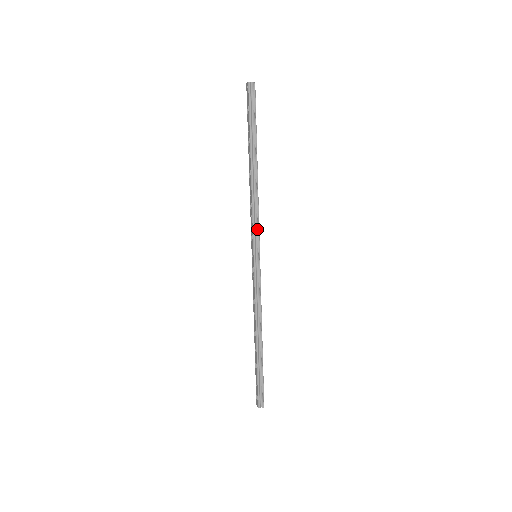
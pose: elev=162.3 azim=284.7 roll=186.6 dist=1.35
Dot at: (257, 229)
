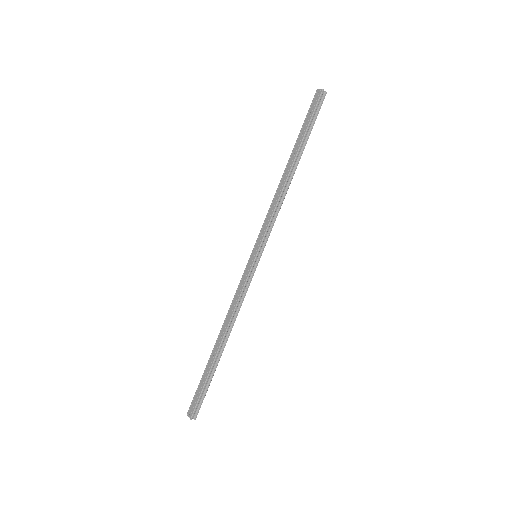
Dot at: (270, 230)
